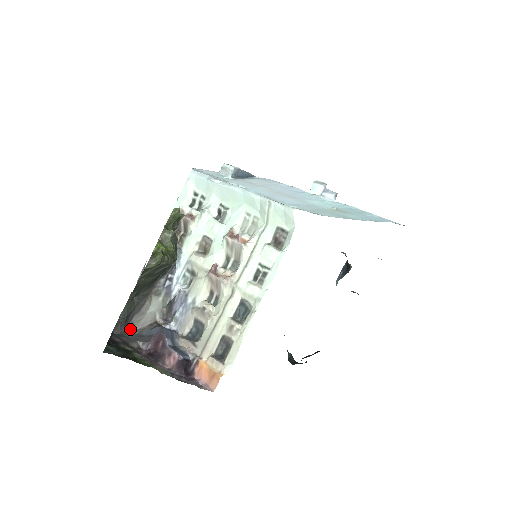
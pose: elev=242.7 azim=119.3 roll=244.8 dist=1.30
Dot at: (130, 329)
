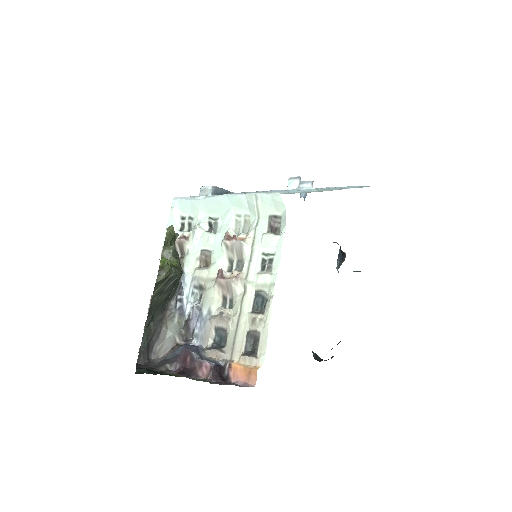
Dot at: (153, 360)
